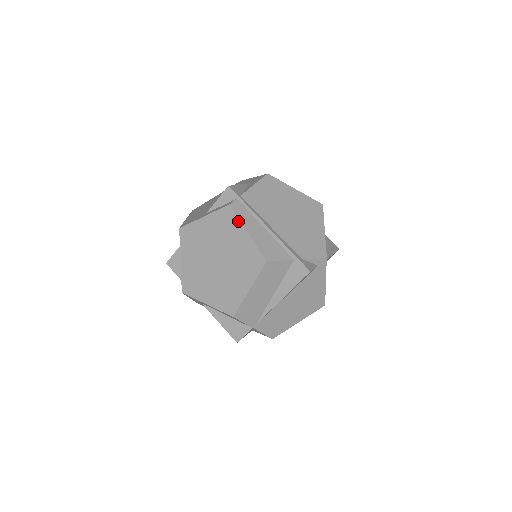
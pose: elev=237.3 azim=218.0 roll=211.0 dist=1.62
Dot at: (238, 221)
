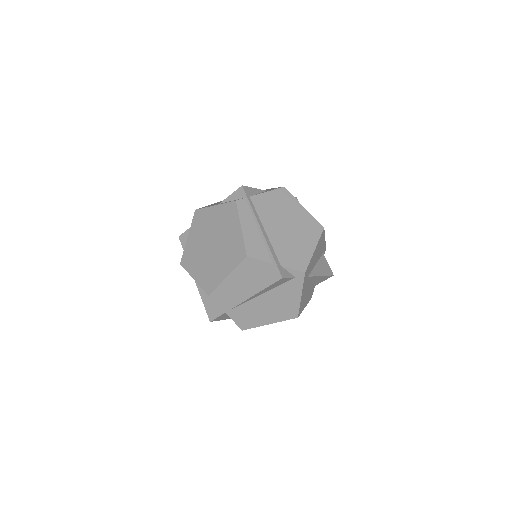
Dot at: (237, 216)
